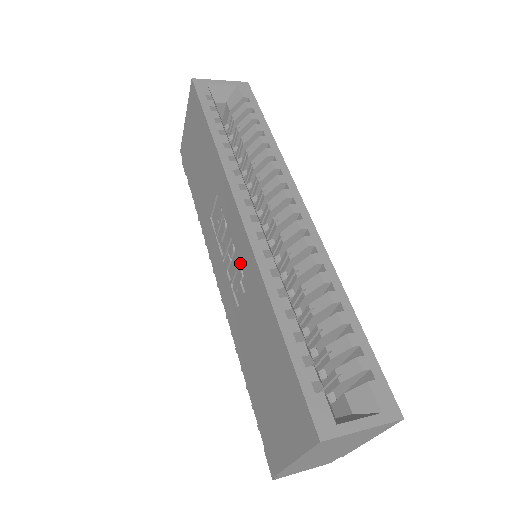
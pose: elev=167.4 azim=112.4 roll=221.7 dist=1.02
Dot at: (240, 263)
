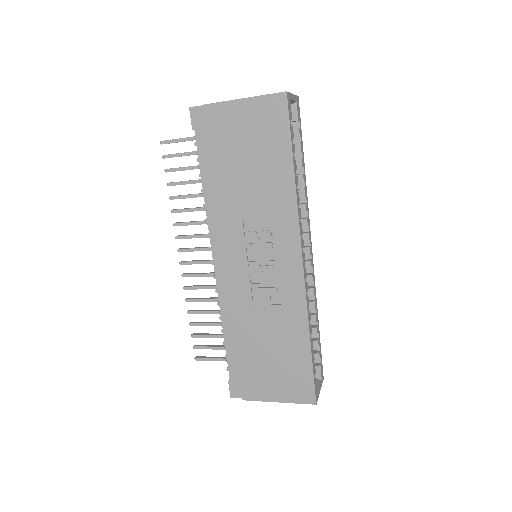
Dot at: (280, 287)
